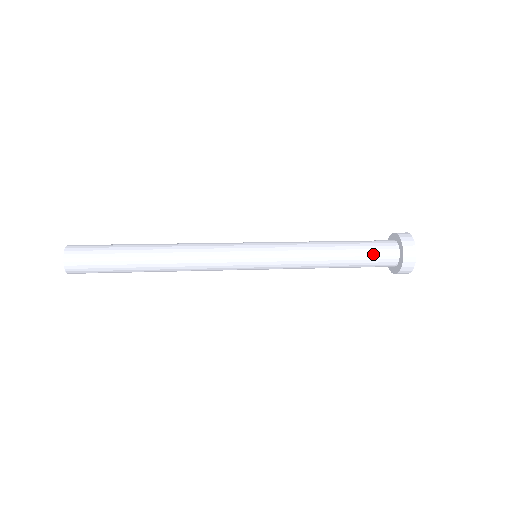
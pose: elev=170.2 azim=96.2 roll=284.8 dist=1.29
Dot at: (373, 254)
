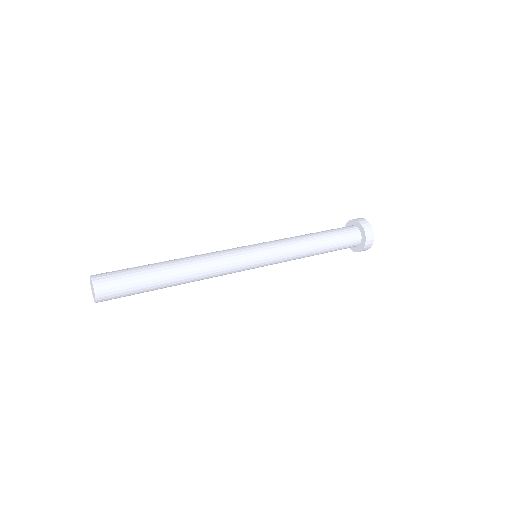
Dot at: (341, 249)
